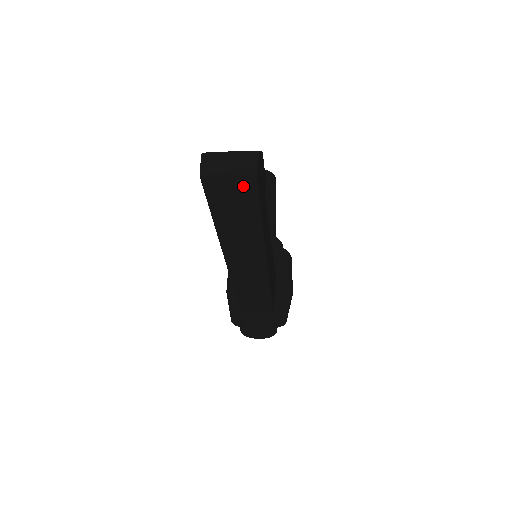
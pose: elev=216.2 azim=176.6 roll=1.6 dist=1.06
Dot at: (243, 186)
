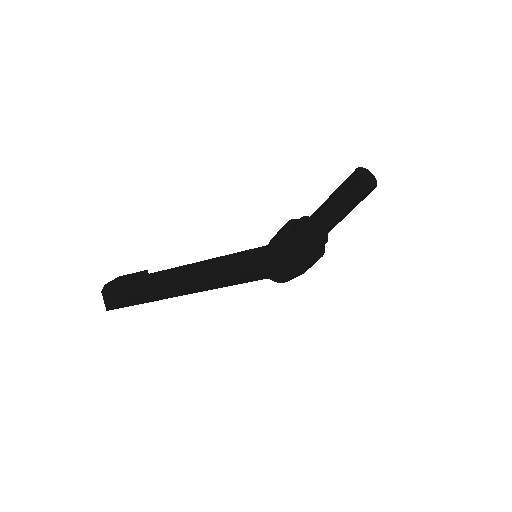
Dot at: occluded
